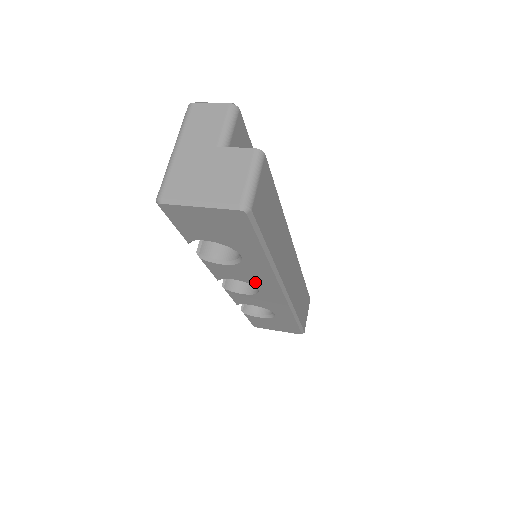
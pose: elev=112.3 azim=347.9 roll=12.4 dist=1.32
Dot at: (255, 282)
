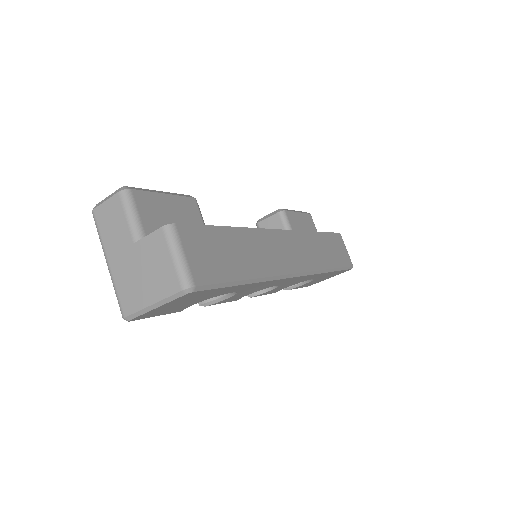
Dot at: (266, 287)
